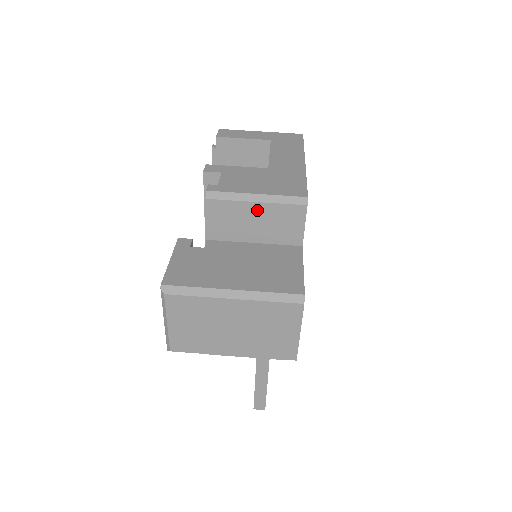
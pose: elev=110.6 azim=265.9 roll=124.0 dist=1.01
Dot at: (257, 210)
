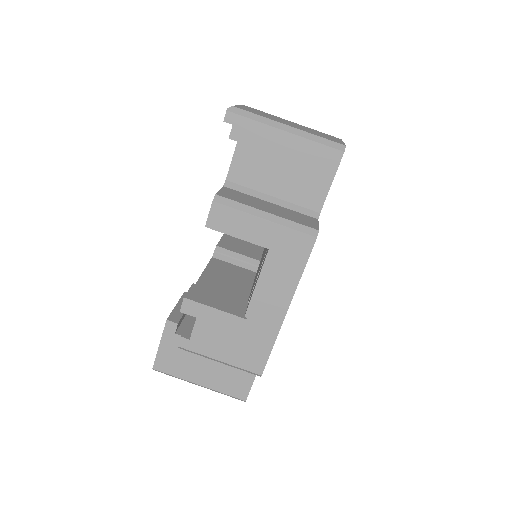
Dot at: occluded
